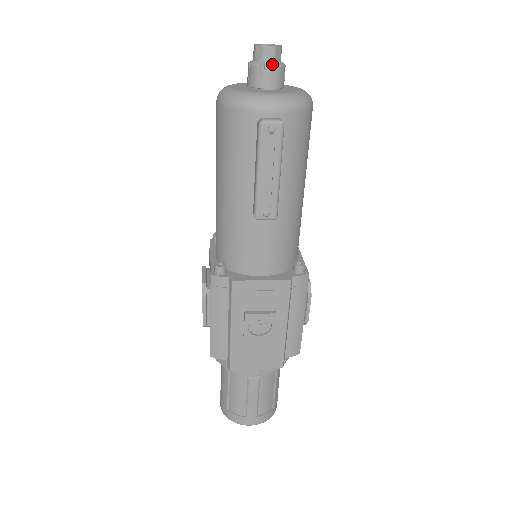
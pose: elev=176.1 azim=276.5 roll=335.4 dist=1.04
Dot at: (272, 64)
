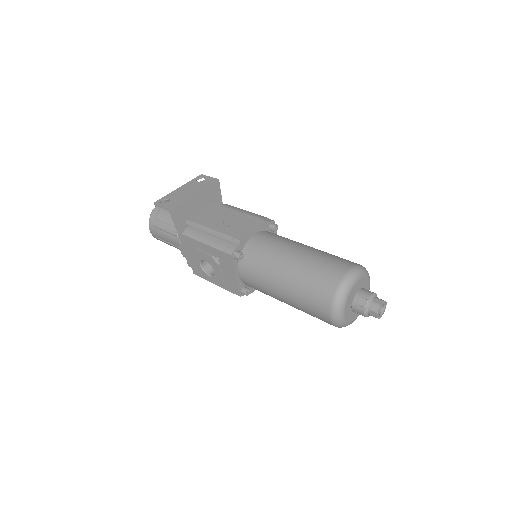
Dot at: occluded
